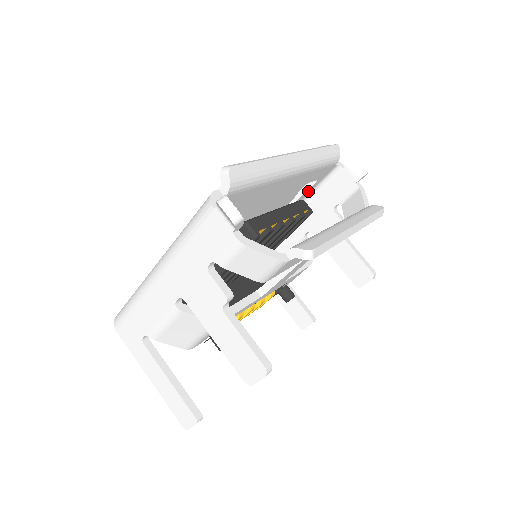
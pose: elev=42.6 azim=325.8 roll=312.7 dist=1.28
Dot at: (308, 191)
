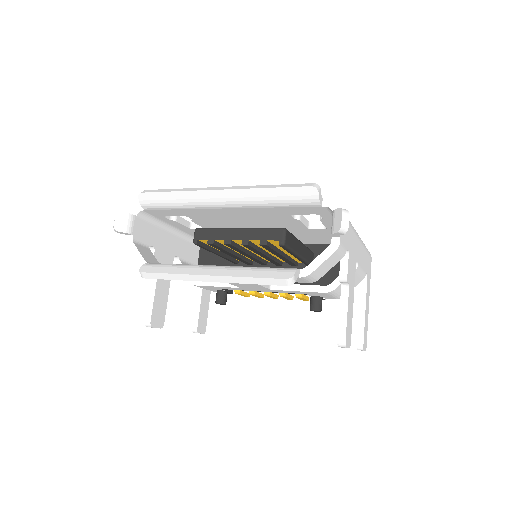
Dot at: (329, 220)
